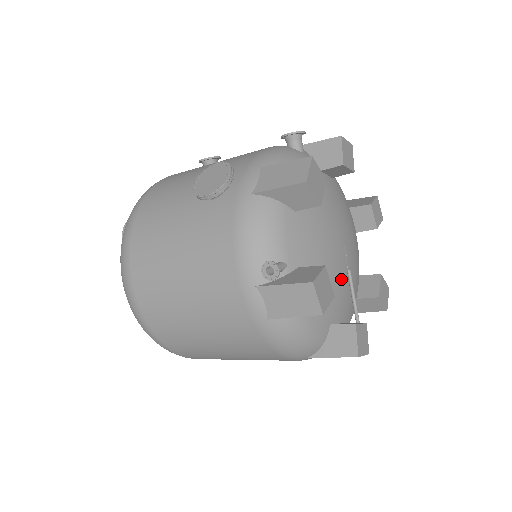
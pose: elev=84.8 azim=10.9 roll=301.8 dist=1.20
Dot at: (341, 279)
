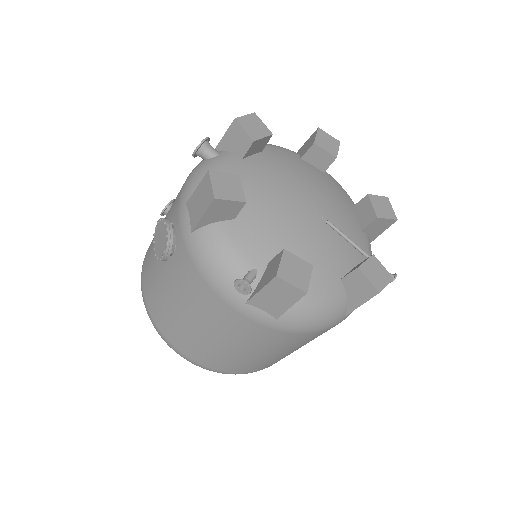
Dot at: (323, 235)
